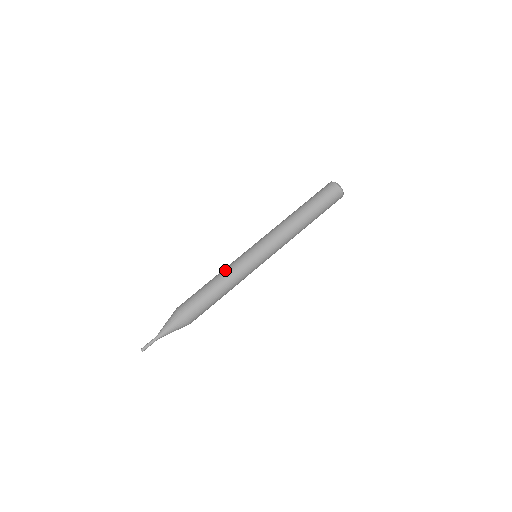
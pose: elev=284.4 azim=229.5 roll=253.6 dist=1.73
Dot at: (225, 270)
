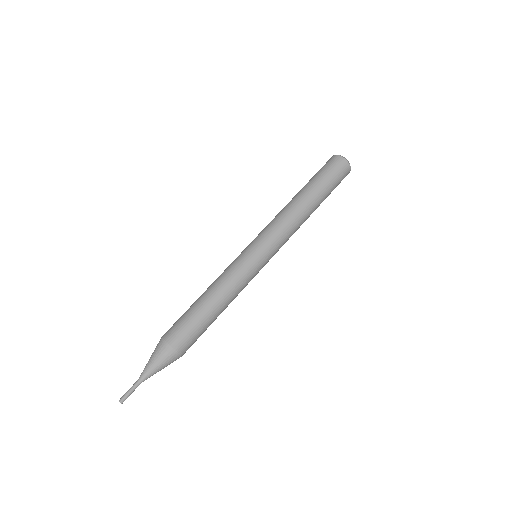
Dot at: occluded
